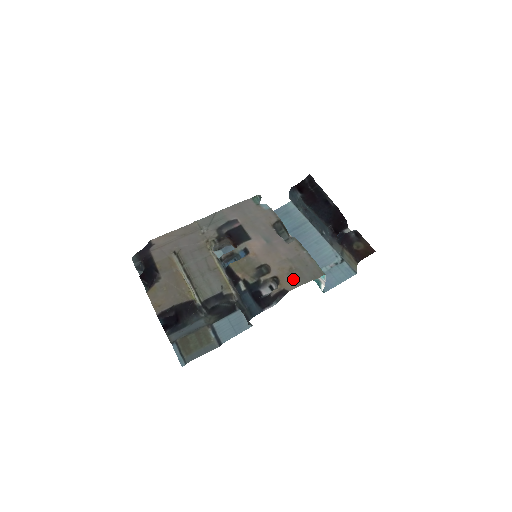
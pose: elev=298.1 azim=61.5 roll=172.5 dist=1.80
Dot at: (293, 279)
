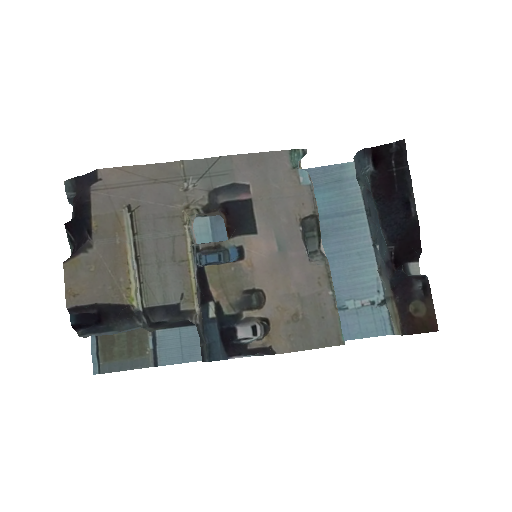
Dot at: (291, 335)
